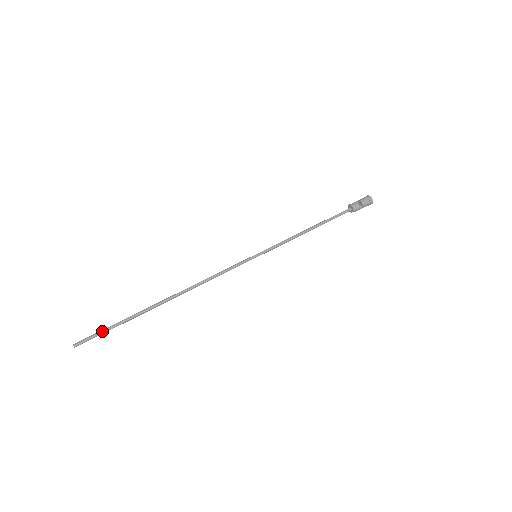
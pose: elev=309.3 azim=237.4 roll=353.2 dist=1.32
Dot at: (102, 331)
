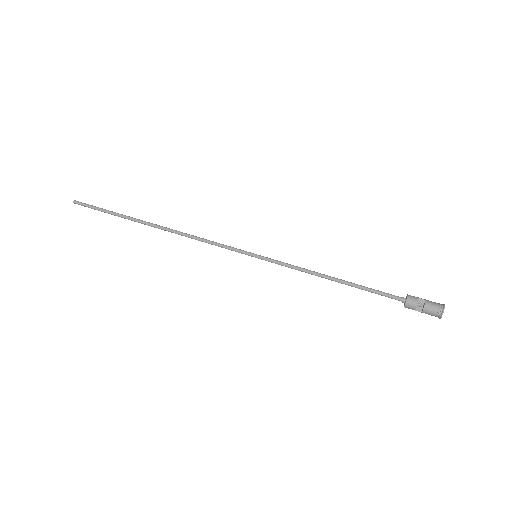
Dot at: (96, 208)
